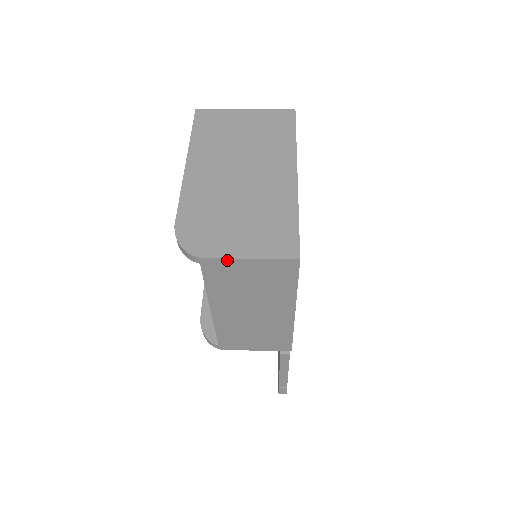
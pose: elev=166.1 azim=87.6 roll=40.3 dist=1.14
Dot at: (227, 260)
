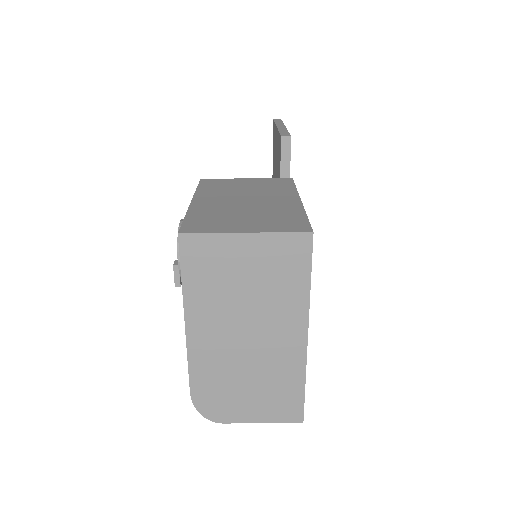
Dot at: (242, 421)
